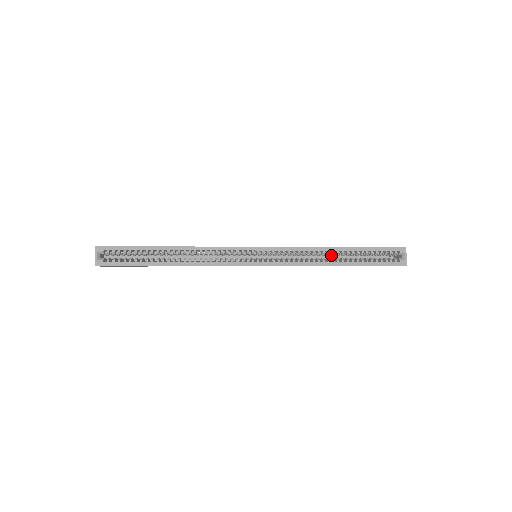
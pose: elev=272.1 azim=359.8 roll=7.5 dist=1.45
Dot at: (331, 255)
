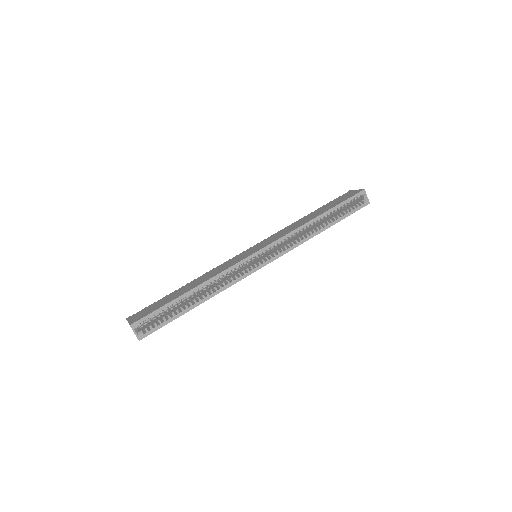
Dot at: occluded
